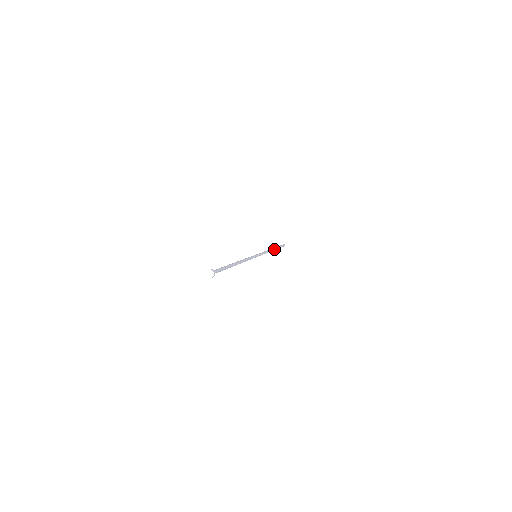
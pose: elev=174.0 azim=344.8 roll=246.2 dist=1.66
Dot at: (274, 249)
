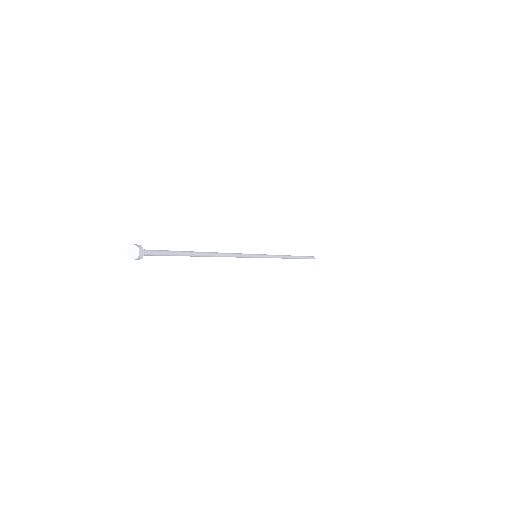
Dot at: (294, 257)
